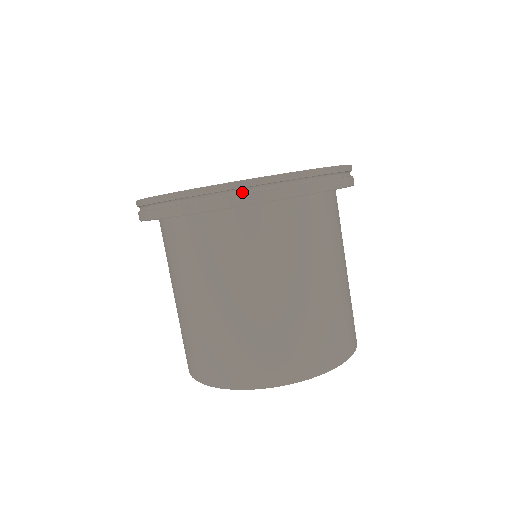
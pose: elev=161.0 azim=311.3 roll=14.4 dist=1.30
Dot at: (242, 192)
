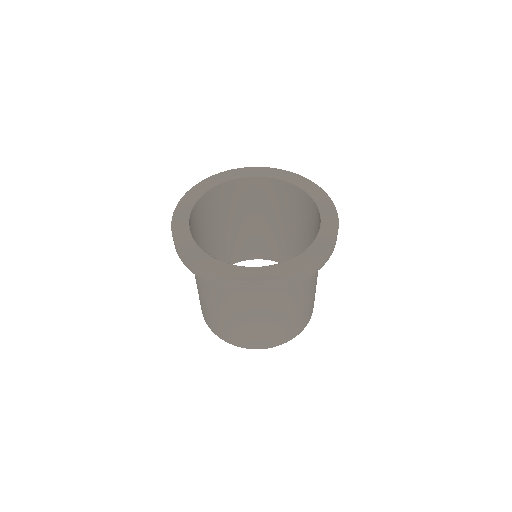
Dot at: (203, 273)
